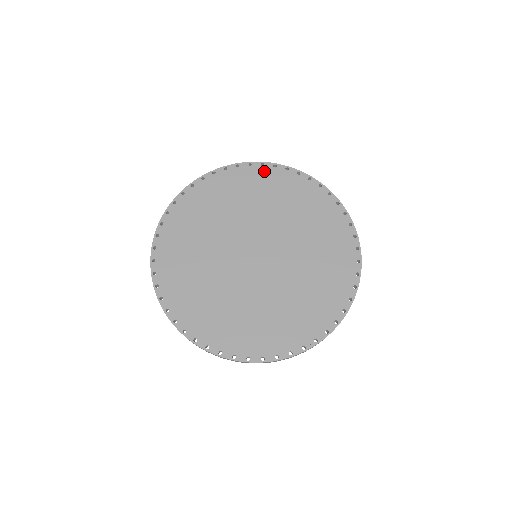
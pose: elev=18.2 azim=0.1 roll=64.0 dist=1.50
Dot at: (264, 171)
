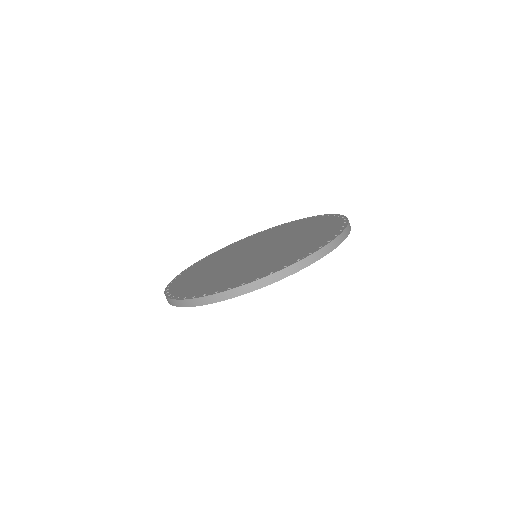
Dot at: (263, 232)
